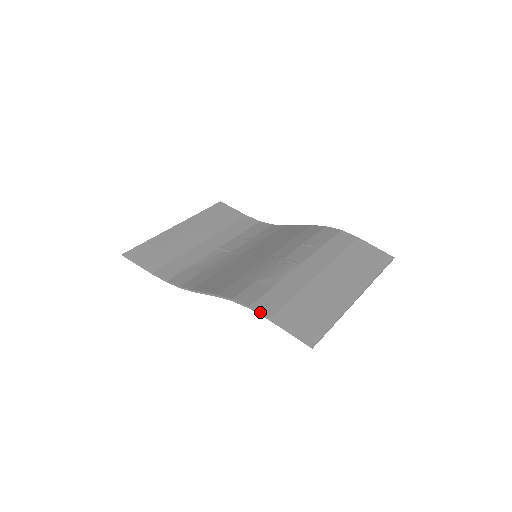
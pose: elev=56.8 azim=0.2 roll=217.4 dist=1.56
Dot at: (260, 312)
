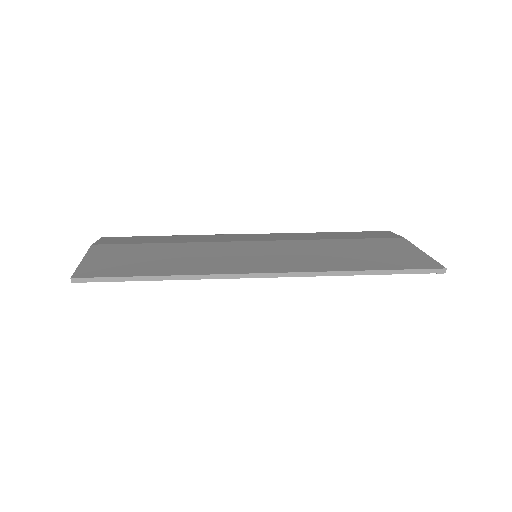
Dot at: (98, 240)
